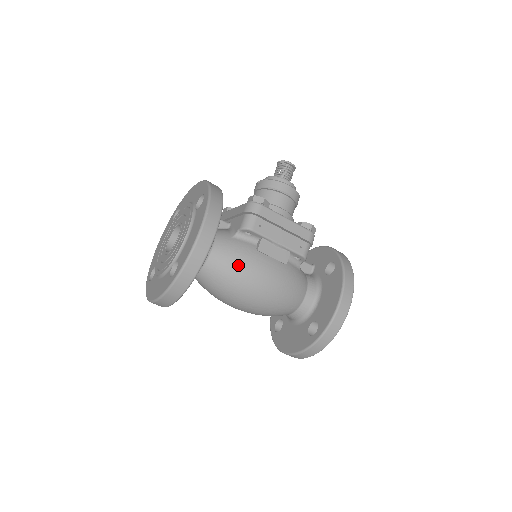
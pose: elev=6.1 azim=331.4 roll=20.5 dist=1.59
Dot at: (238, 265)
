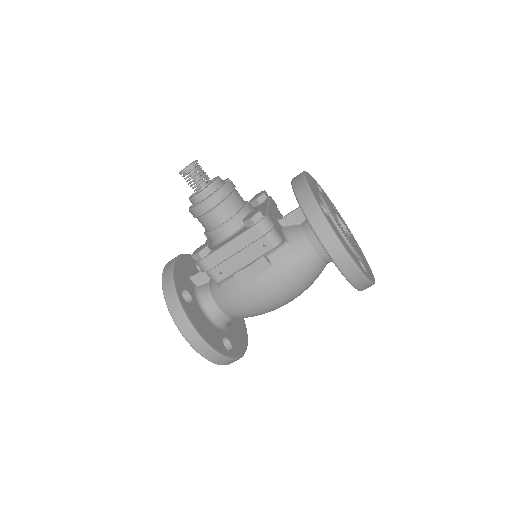
Dot at: (243, 306)
